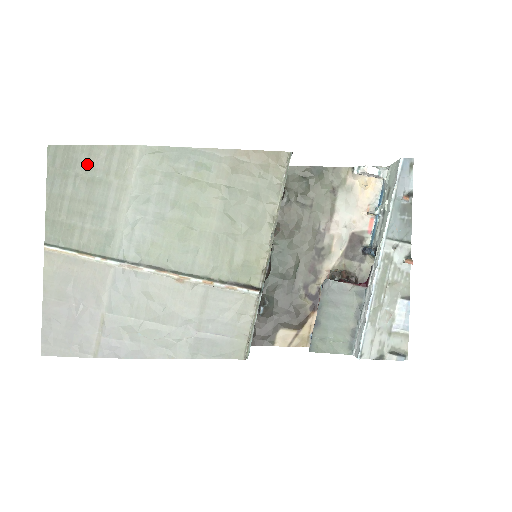
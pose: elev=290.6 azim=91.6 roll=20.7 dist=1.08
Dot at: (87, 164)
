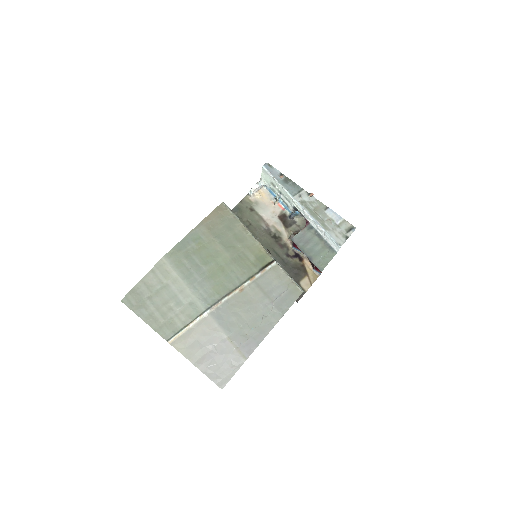
Dot at: (148, 289)
